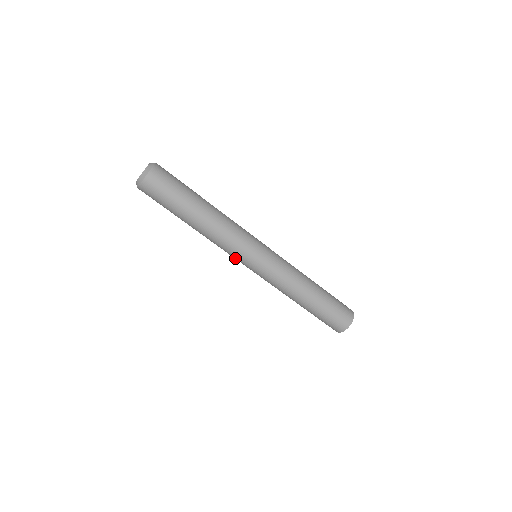
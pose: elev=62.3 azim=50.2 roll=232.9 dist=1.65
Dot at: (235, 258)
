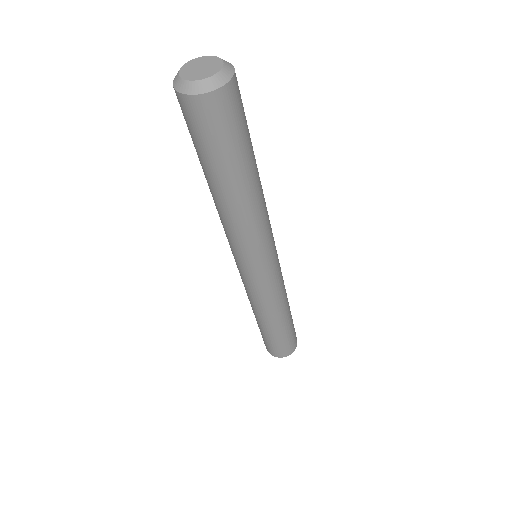
Dot at: occluded
